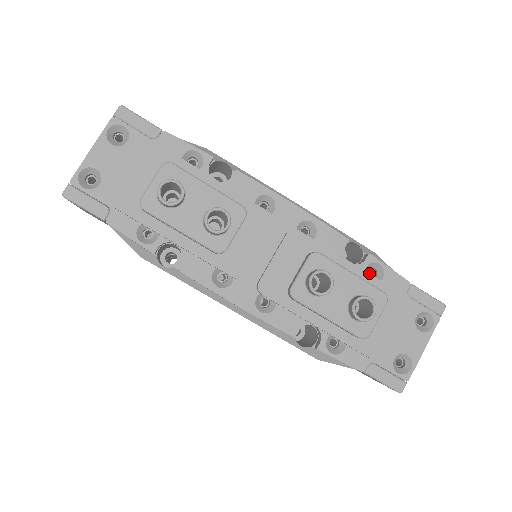
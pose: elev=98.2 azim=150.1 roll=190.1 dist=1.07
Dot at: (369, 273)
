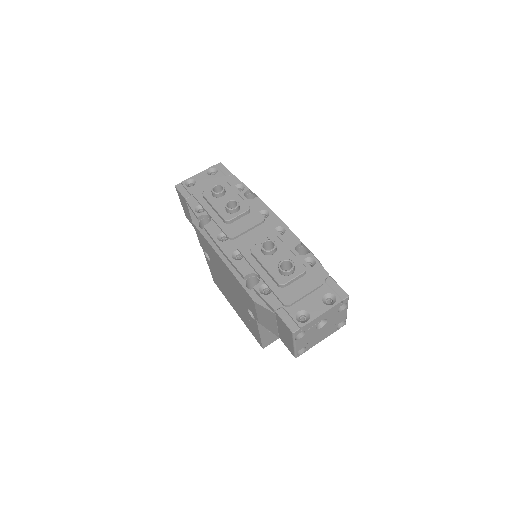
Dot at: (304, 259)
